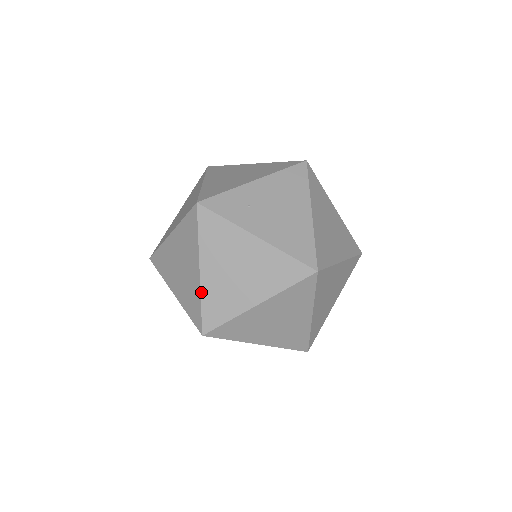
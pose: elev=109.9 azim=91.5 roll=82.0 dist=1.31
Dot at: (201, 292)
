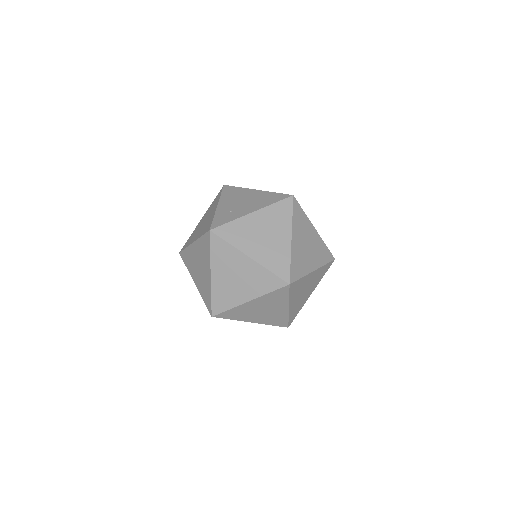
Dot at: (263, 266)
